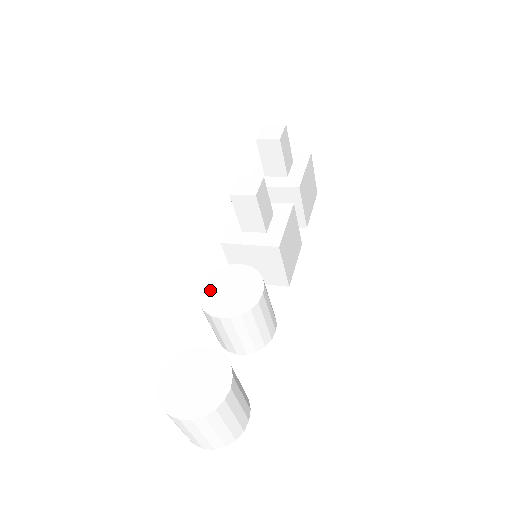
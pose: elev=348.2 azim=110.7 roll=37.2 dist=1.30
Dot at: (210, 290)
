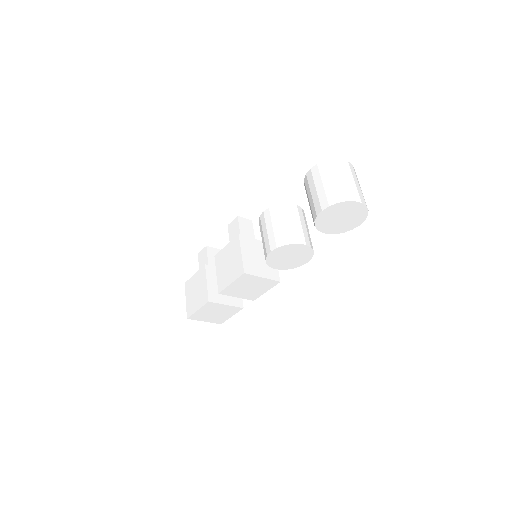
Dot at: occluded
